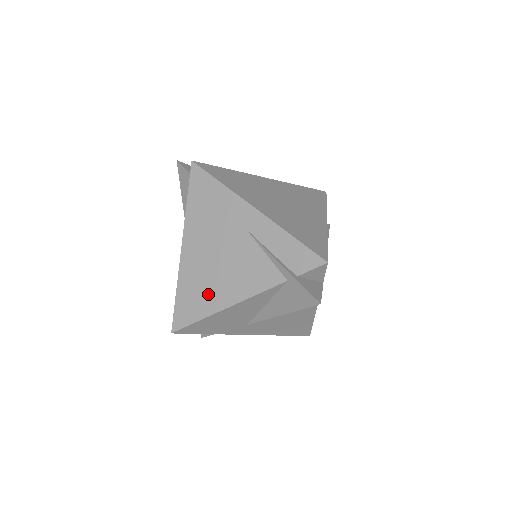
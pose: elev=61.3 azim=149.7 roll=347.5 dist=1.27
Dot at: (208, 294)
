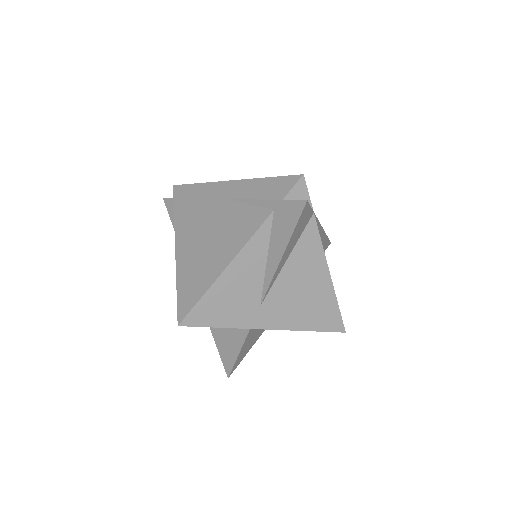
Dot at: (206, 268)
